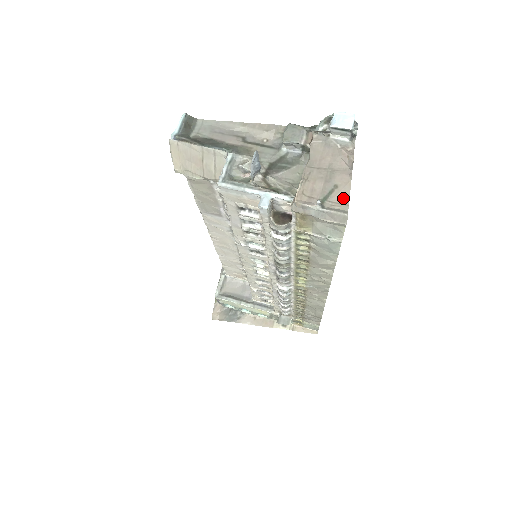
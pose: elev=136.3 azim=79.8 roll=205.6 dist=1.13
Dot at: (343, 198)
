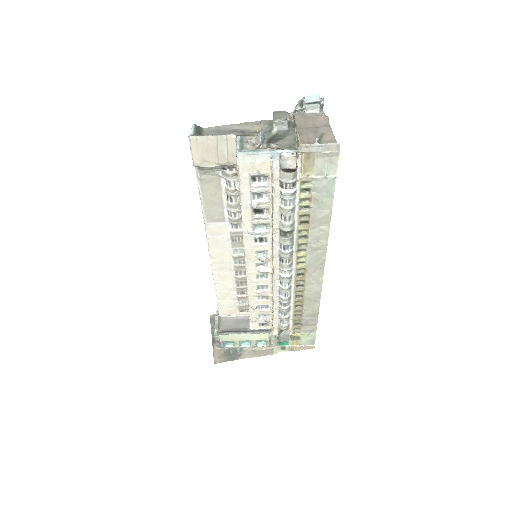
Dot at: (331, 138)
